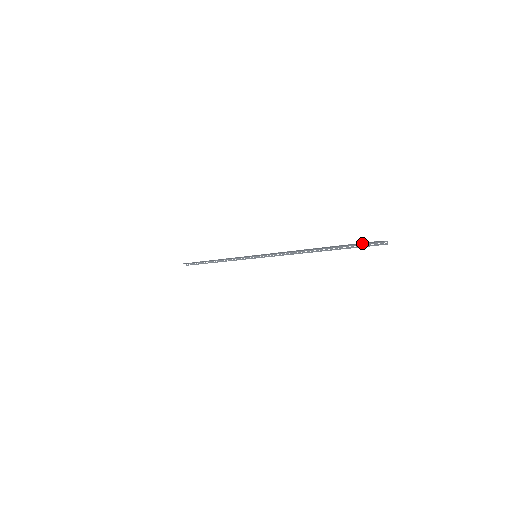
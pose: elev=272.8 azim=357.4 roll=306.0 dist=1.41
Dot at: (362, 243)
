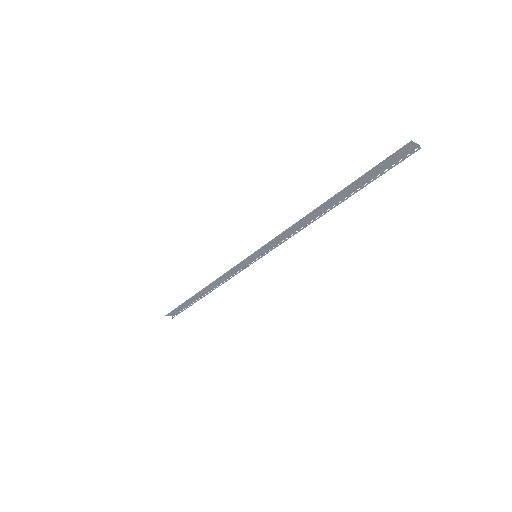
Dot at: (387, 162)
